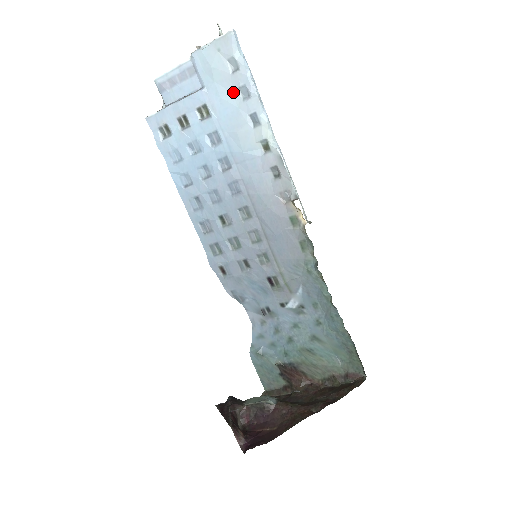
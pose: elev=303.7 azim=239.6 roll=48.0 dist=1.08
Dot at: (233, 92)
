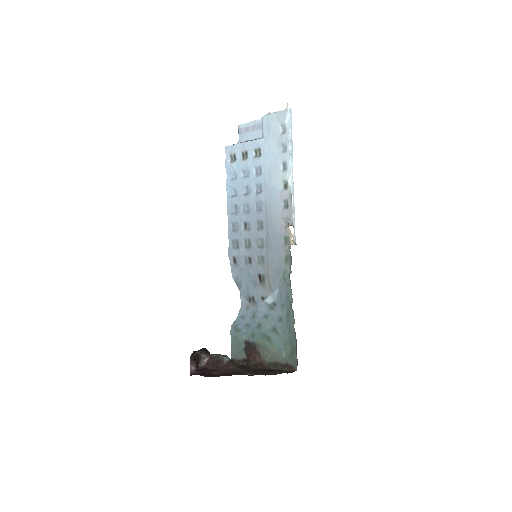
Dot at: (278, 146)
